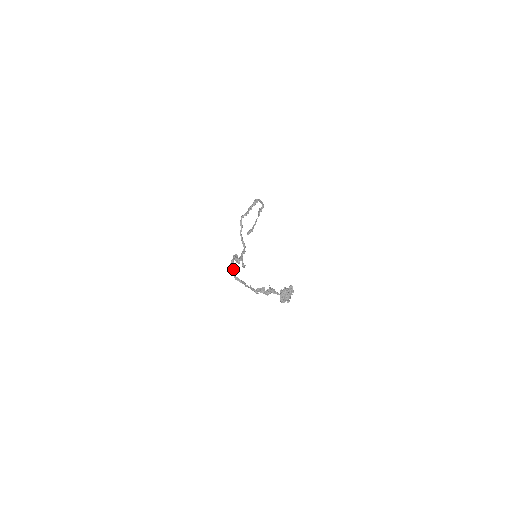
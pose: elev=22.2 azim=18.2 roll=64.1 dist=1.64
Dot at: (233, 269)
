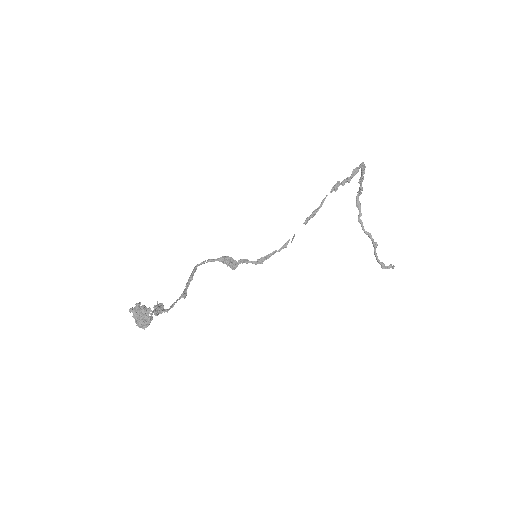
Dot at: (190, 278)
